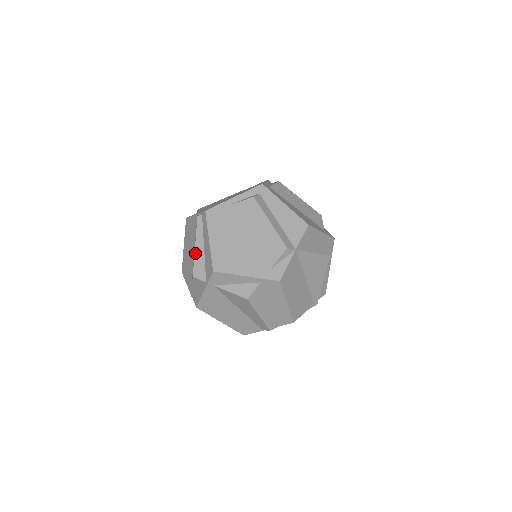
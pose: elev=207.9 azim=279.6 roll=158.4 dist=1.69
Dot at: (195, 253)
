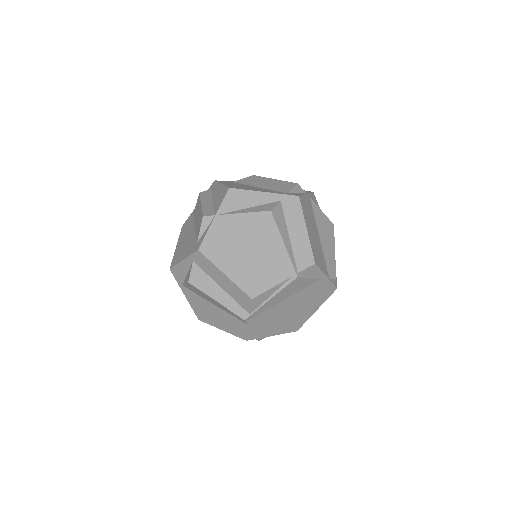
Dot at: occluded
